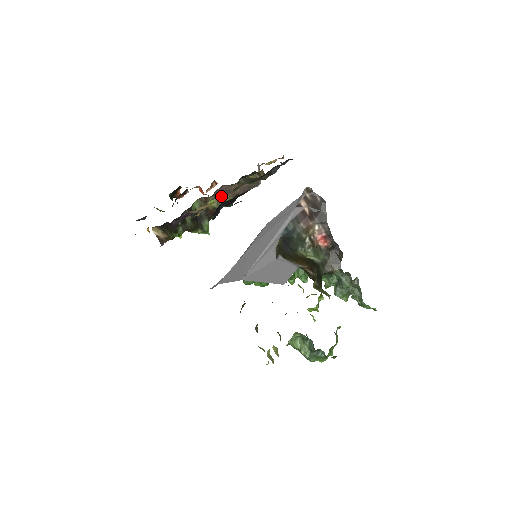
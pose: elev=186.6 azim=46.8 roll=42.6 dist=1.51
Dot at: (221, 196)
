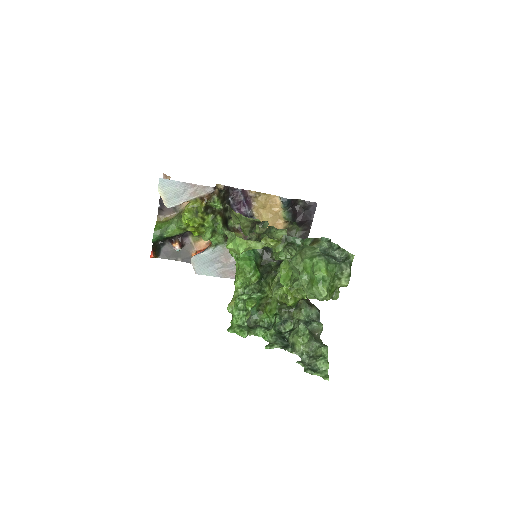
Dot at: occluded
